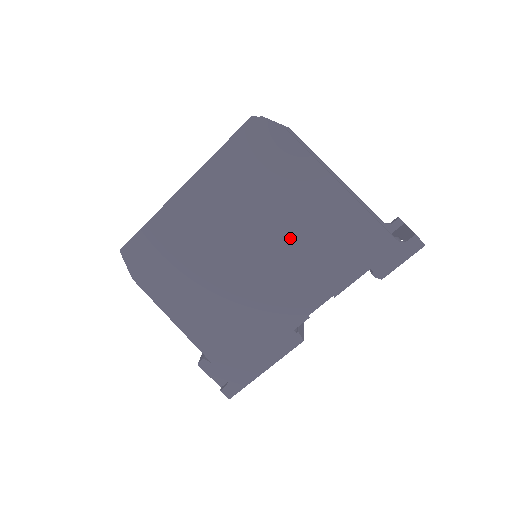
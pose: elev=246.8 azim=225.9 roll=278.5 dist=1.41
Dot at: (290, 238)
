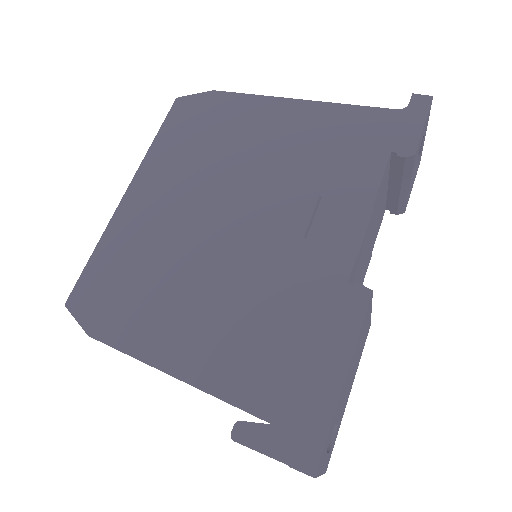
Dot at: (272, 175)
